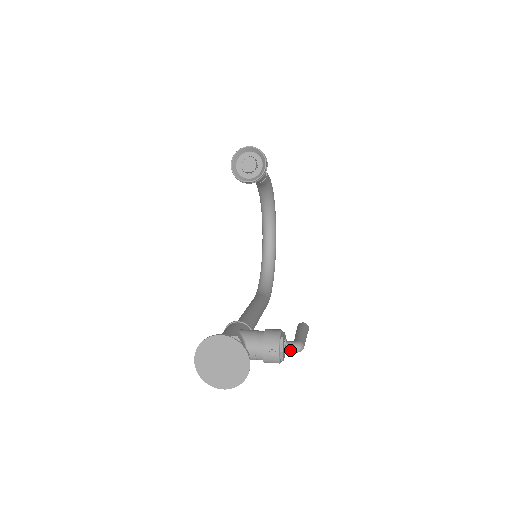
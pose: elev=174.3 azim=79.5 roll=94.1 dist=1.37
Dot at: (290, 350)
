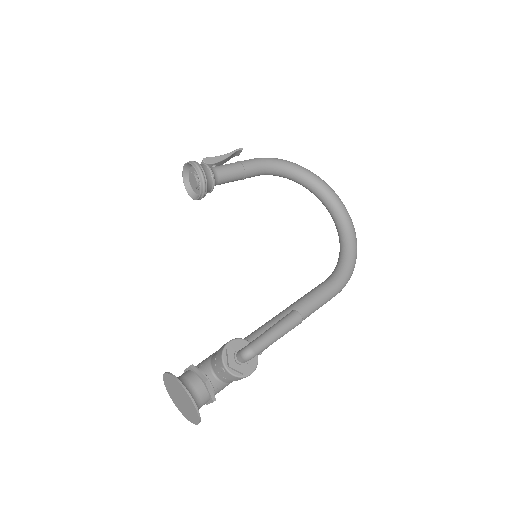
Dot at: (240, 360)
